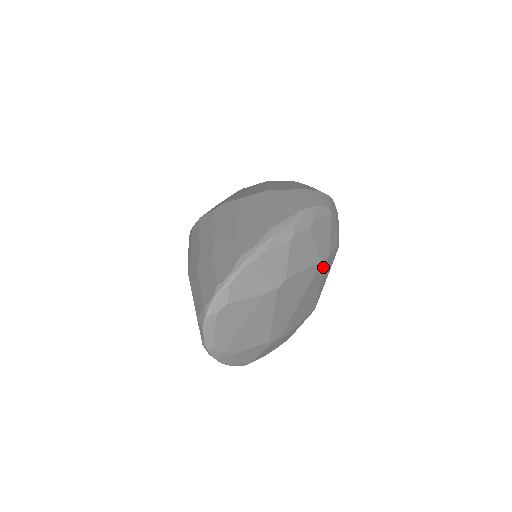
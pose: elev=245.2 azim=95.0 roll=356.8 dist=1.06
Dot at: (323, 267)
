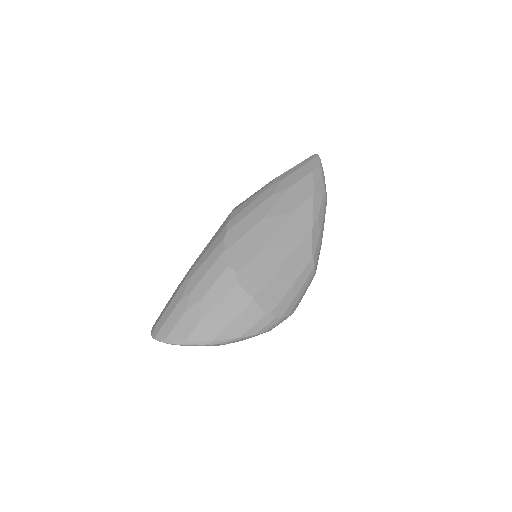
Dot at: occluded
